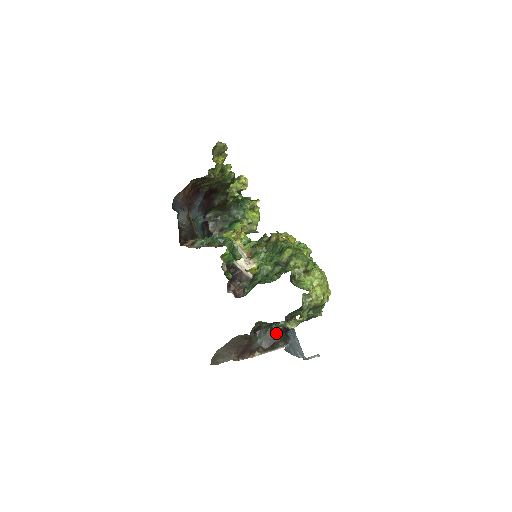
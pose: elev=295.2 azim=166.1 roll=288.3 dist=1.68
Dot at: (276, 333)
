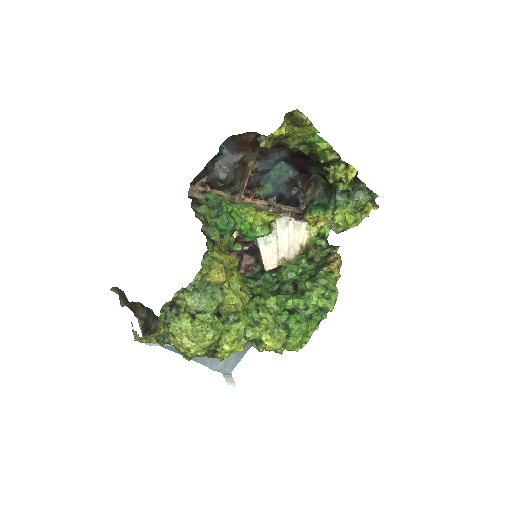
Dot at: (157, 326)
